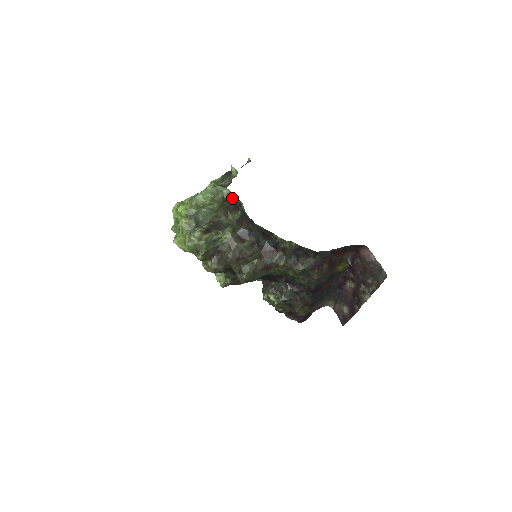
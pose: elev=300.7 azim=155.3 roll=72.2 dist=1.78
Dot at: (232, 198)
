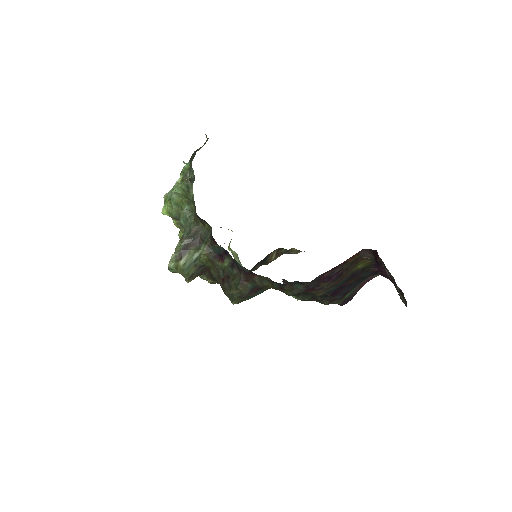
Dot at: occluded
